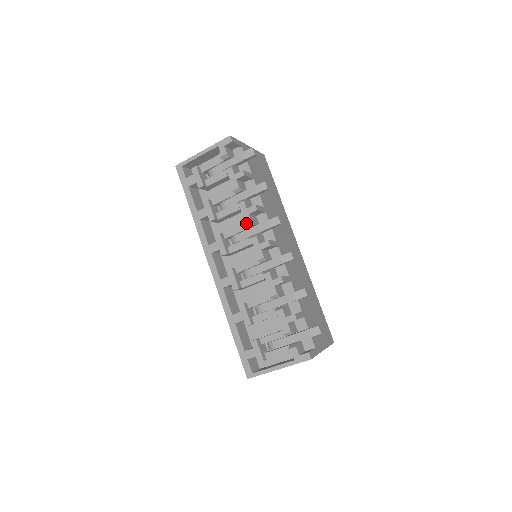
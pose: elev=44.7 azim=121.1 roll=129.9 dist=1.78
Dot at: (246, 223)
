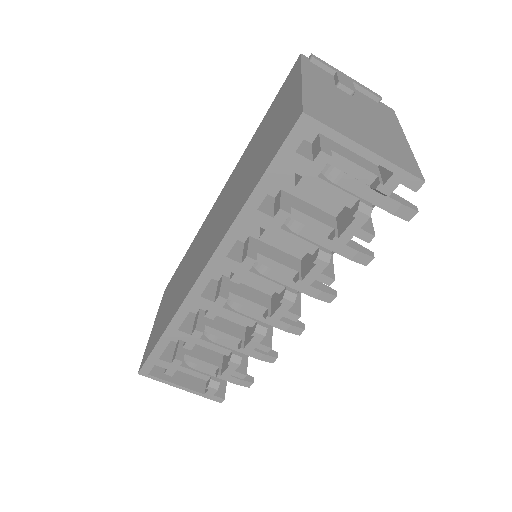
Dot at: (301, 284)
